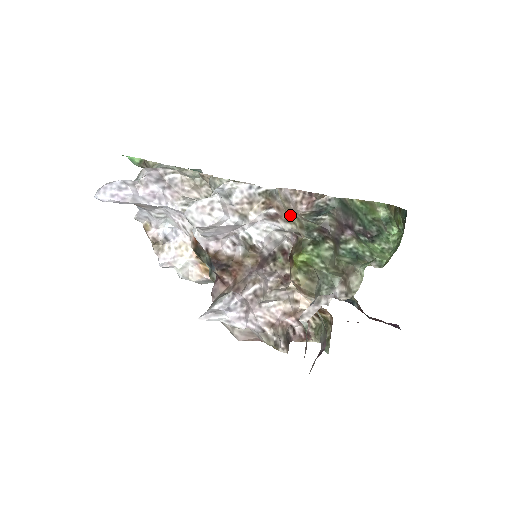
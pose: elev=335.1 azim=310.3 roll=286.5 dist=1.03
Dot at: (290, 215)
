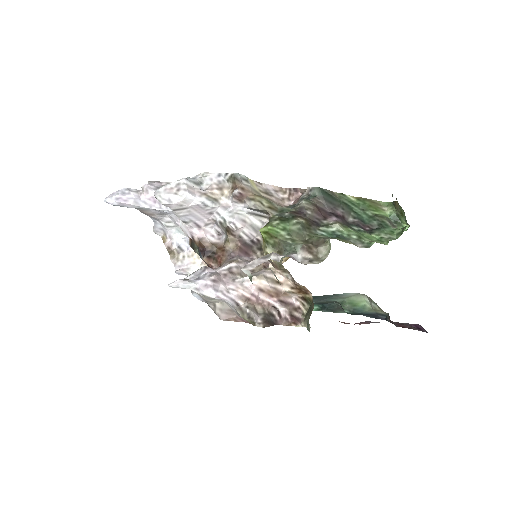
Dot at: (257, 196)
